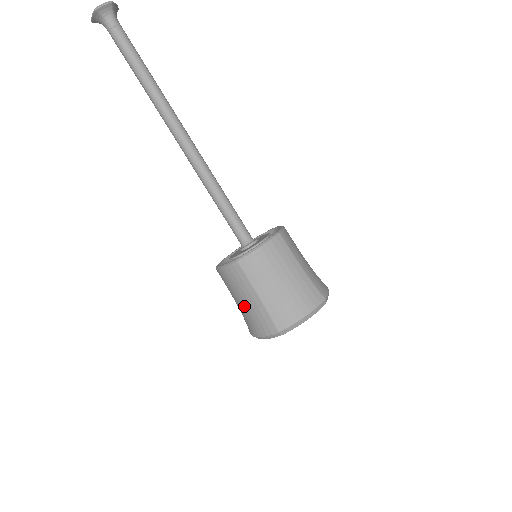
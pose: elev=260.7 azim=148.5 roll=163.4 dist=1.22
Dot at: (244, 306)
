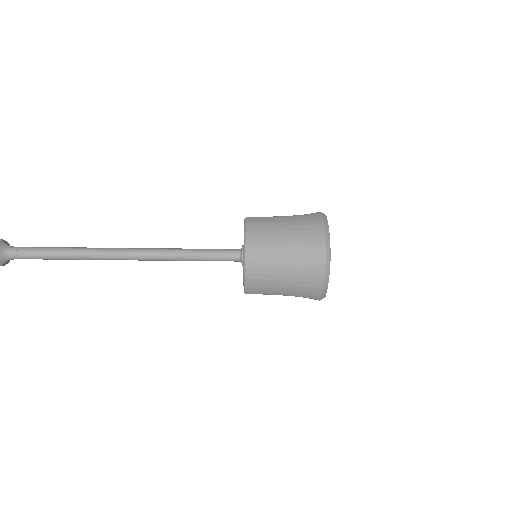
Dot at: occluded
